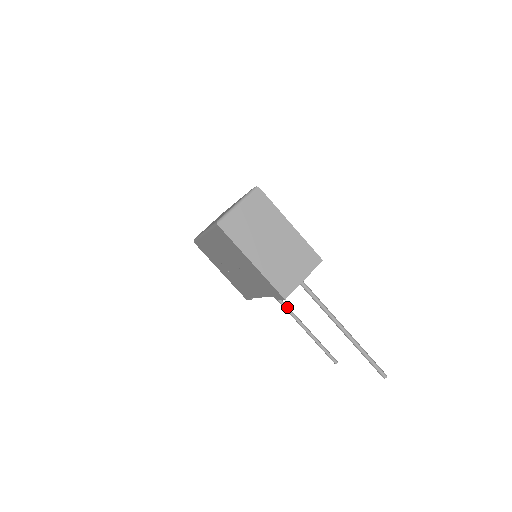
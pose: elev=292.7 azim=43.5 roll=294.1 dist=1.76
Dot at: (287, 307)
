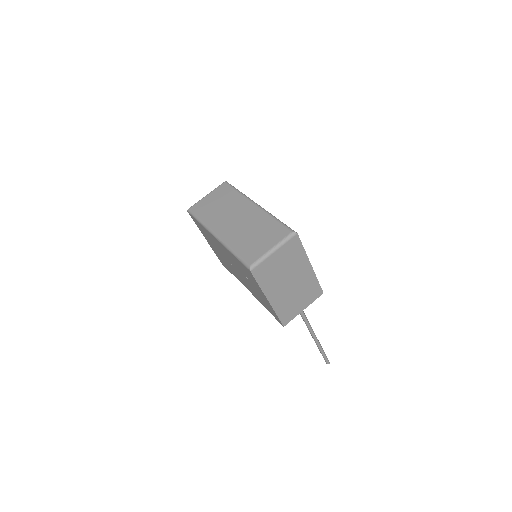
Dot at: occluded
